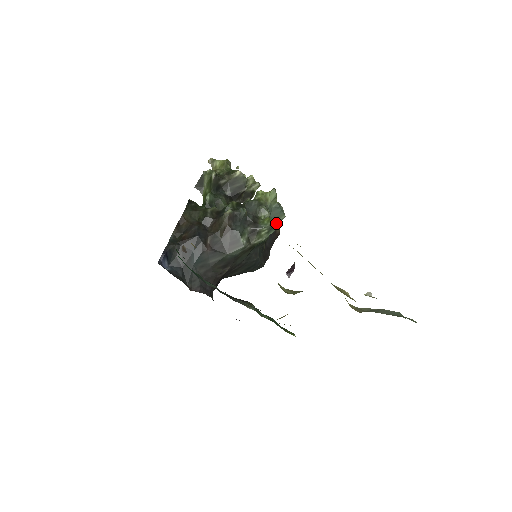
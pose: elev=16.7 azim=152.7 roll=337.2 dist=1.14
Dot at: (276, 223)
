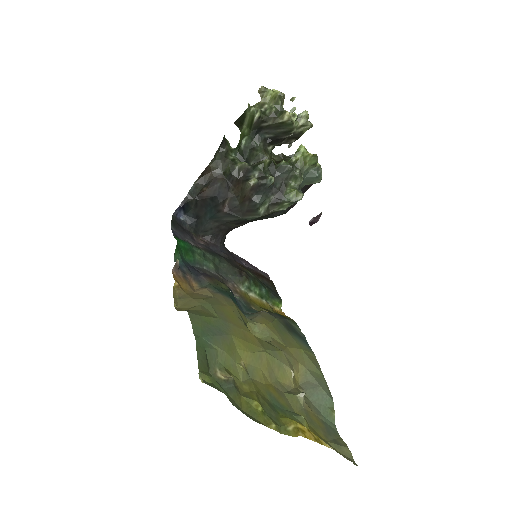
Dot at: occluded
